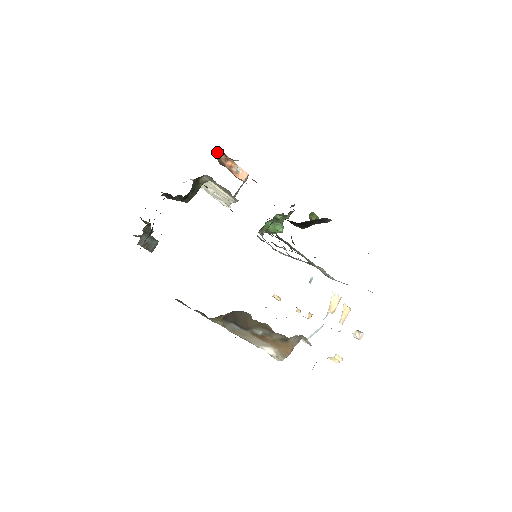
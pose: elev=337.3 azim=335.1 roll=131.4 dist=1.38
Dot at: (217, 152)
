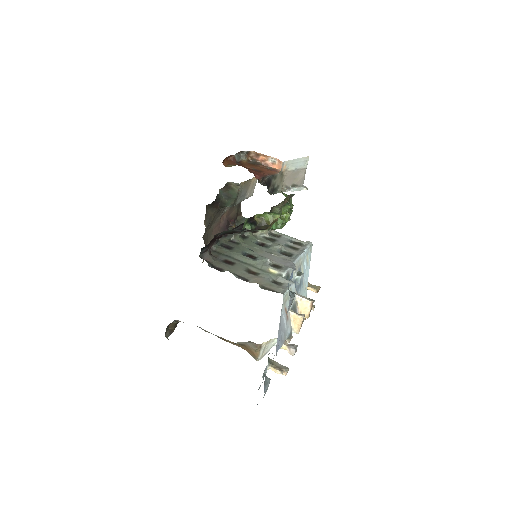
Dot at: (242, 154)
